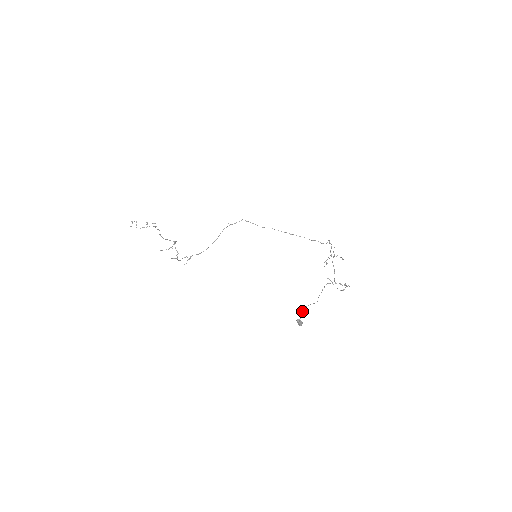
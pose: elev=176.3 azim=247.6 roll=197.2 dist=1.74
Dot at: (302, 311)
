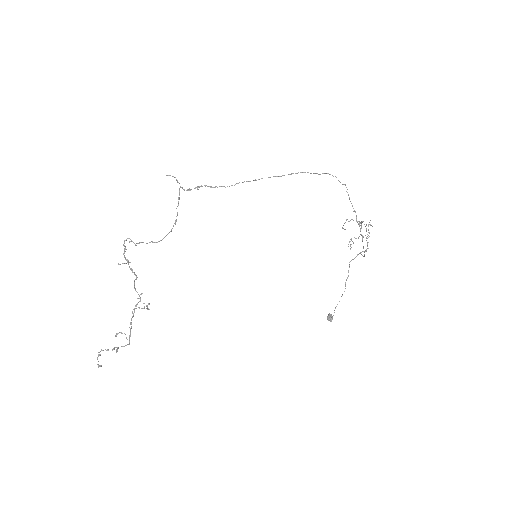
Dot at: occluded
